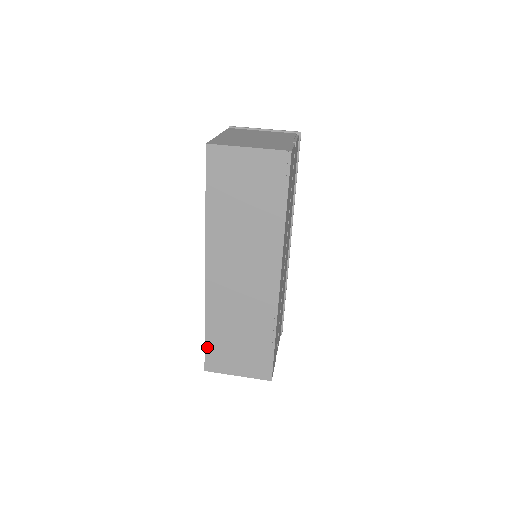
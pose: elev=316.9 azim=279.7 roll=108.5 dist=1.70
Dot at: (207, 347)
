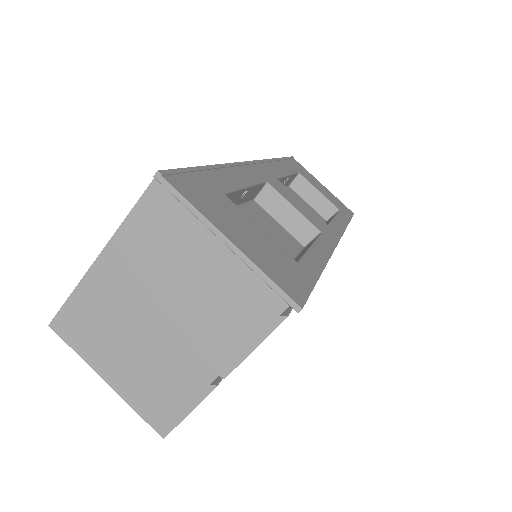
Dot at: occluded
